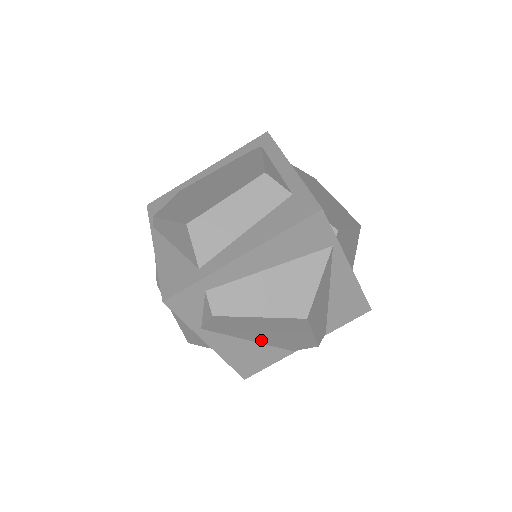
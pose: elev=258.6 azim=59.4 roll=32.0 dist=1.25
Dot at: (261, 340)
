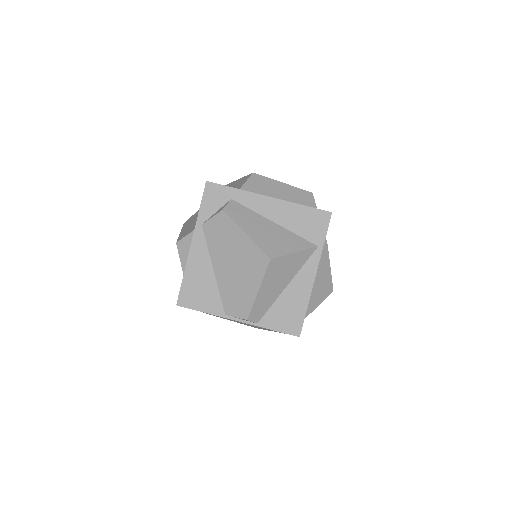
Dot at: (220, 275)
